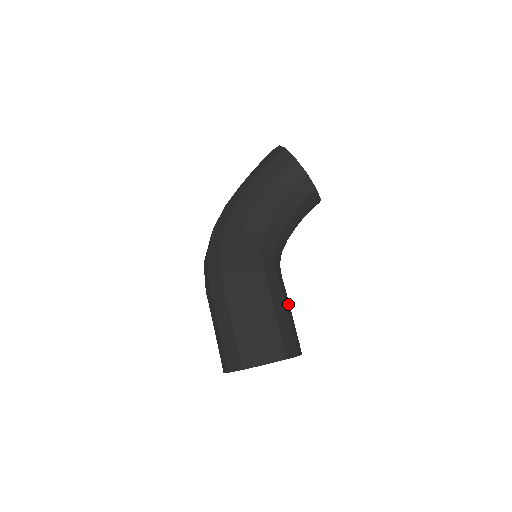
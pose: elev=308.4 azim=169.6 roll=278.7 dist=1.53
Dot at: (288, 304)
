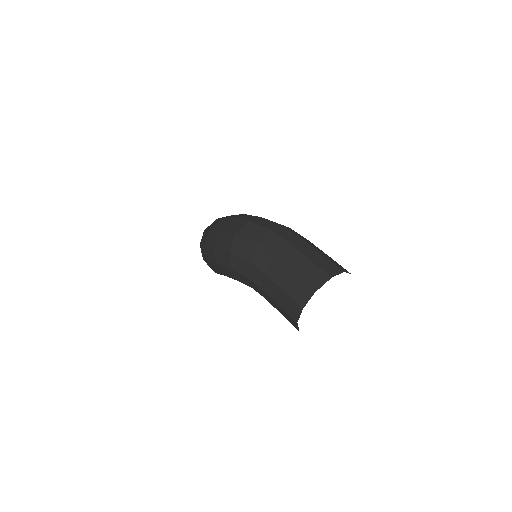
Dot at: occluded
